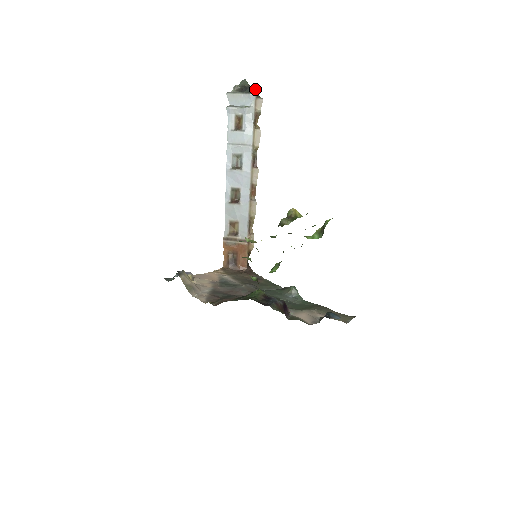
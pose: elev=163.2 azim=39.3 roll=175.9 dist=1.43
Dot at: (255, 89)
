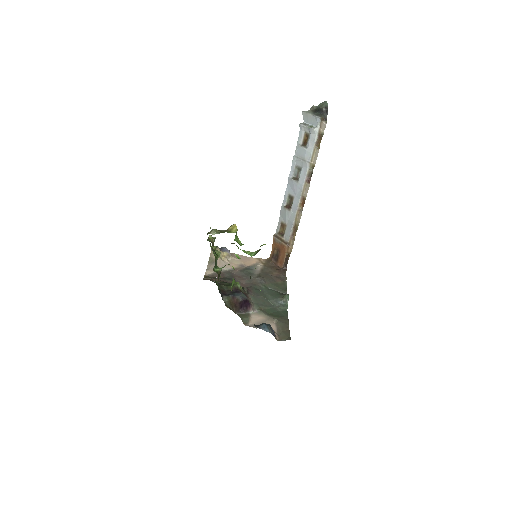
Dot at: (327, 112)
